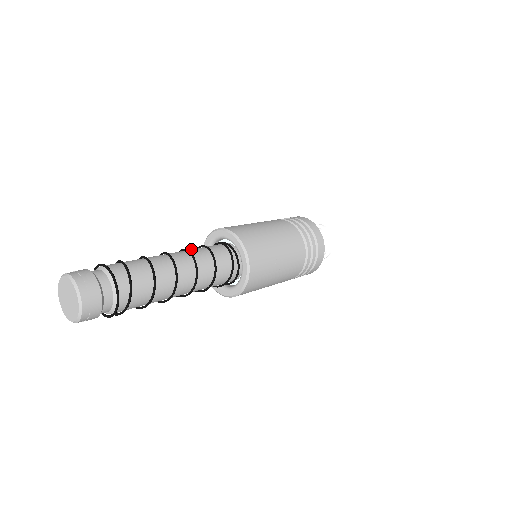
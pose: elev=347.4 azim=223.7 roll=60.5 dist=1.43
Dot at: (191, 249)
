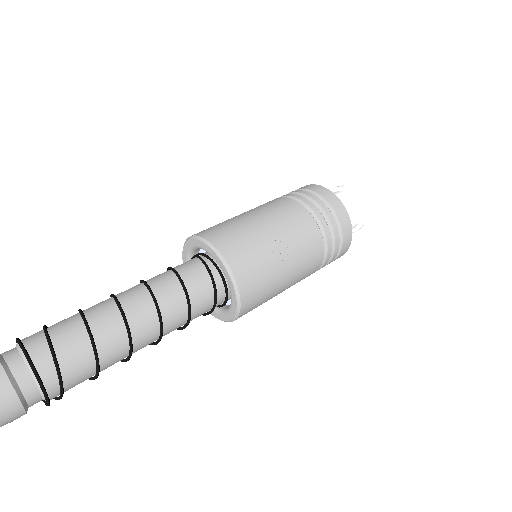
Dot at: (151, 278)
